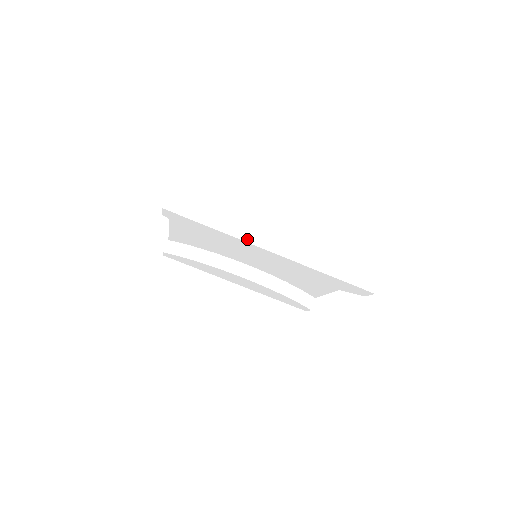
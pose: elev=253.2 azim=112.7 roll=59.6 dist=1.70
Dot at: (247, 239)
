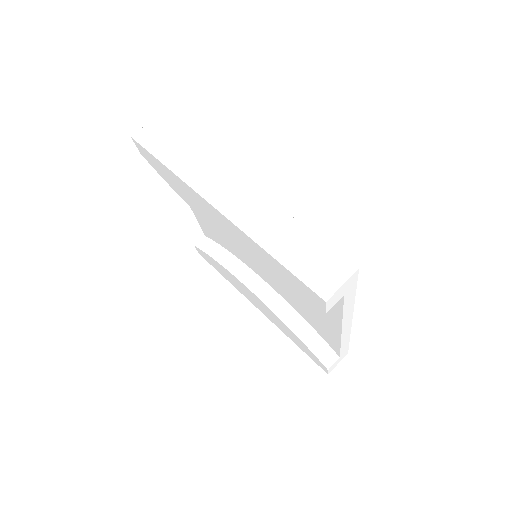
Dot at: (195, 187)
